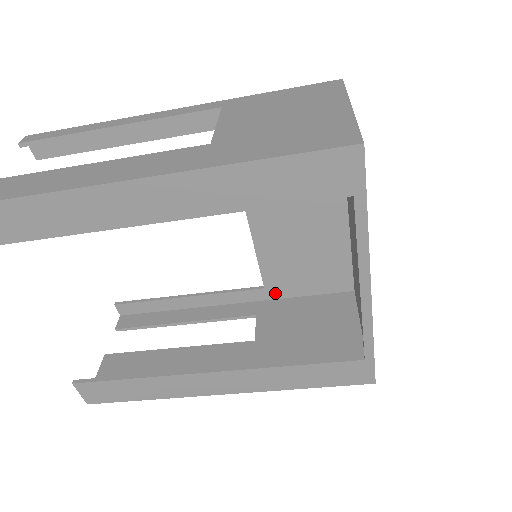
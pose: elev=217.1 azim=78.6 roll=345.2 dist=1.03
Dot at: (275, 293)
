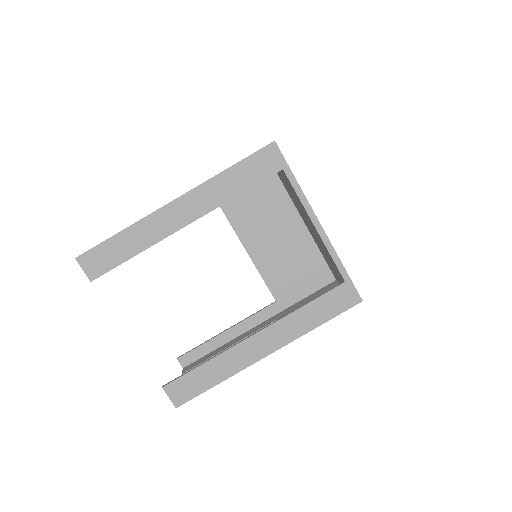
Dot at: (285, 303)
